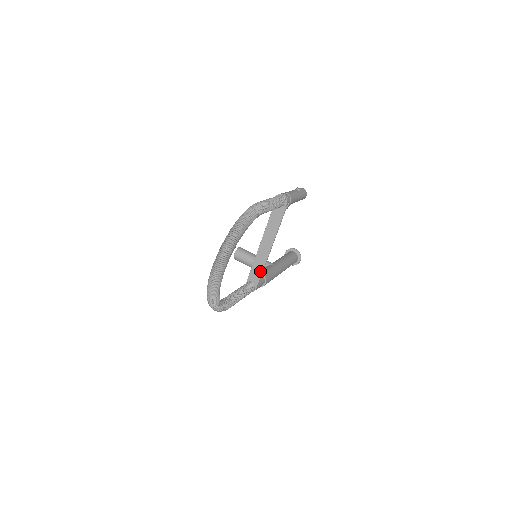
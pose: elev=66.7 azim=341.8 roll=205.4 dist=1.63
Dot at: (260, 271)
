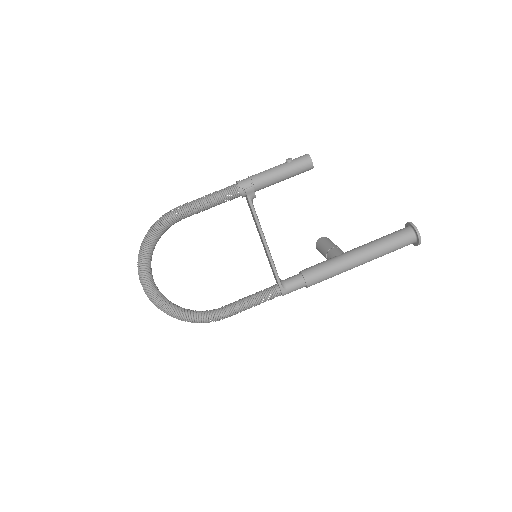
Dot at: (273, 272)
